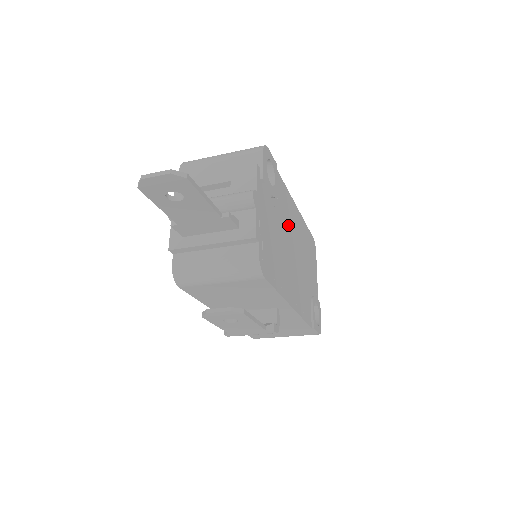
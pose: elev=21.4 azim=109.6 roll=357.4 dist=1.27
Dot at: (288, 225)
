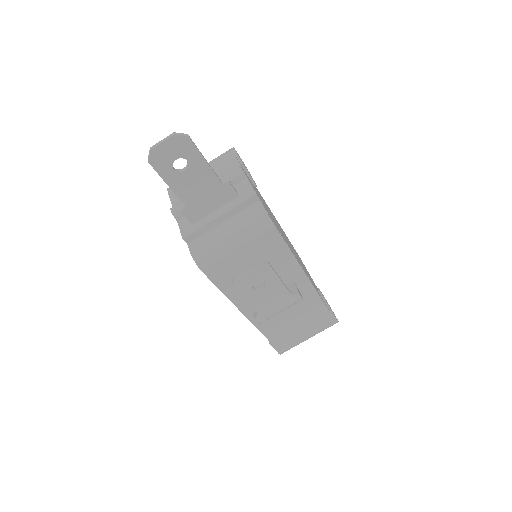
Dot at: (274, 218)
